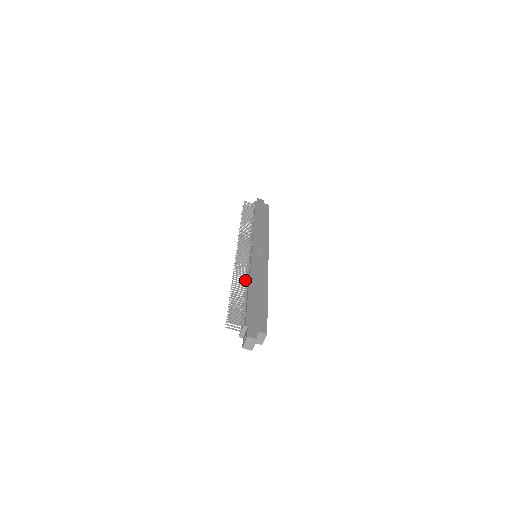
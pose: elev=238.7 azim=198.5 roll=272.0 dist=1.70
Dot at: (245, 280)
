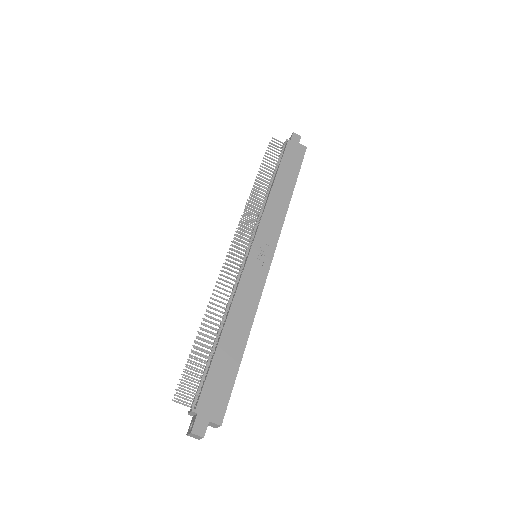
Dot at: (223, 313)
